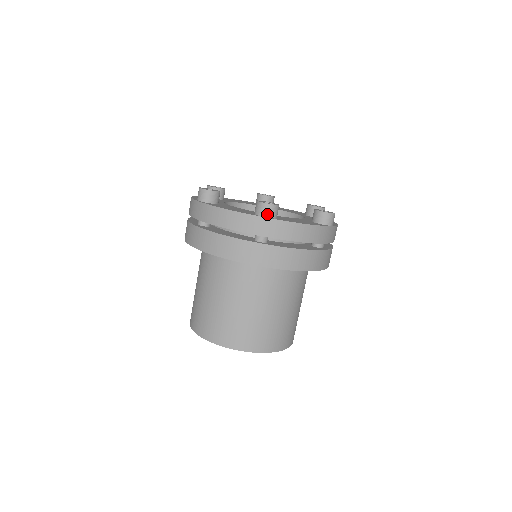
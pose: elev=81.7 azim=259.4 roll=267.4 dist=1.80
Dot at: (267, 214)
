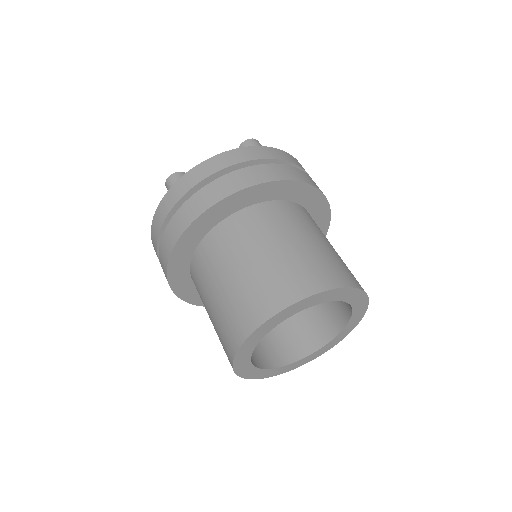
Dot at: (172, 184)
